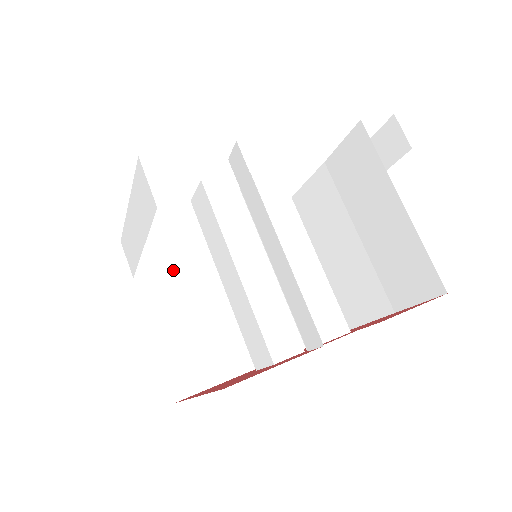
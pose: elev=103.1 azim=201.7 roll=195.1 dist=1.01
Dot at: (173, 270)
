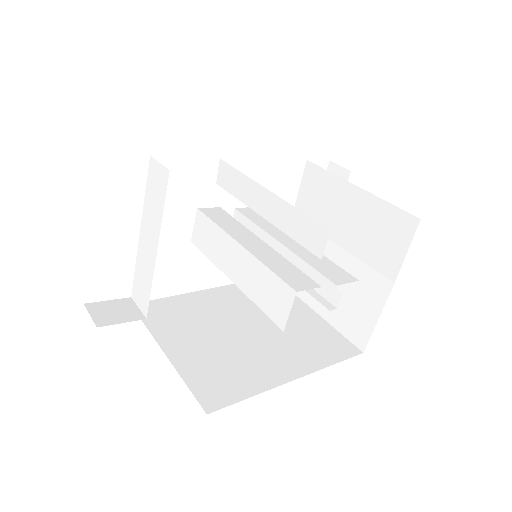
Dot at: (183, 318)
